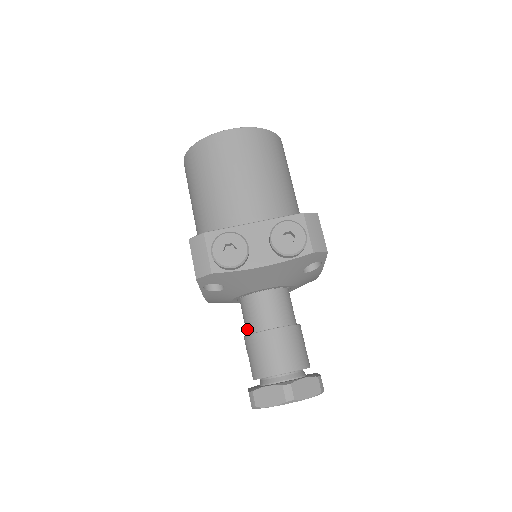
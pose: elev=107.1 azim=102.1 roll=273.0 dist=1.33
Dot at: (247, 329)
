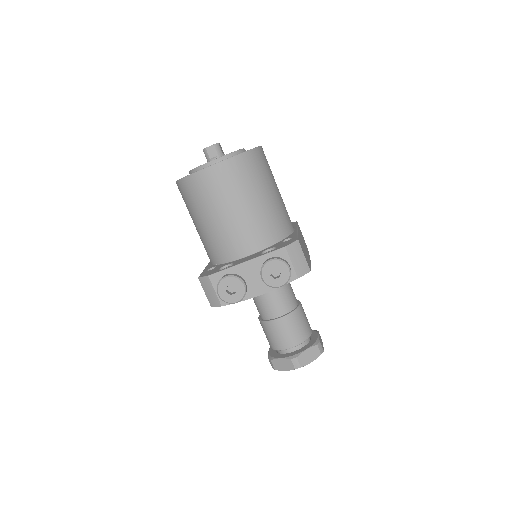
Dot at: occluded
